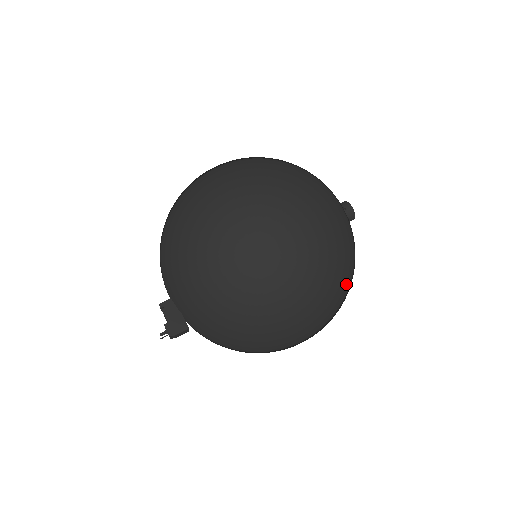
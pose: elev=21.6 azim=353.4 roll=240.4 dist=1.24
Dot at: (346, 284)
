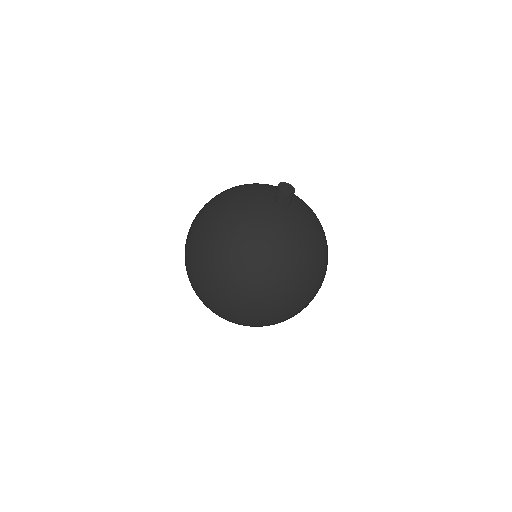
Dot at: (303, 275)
